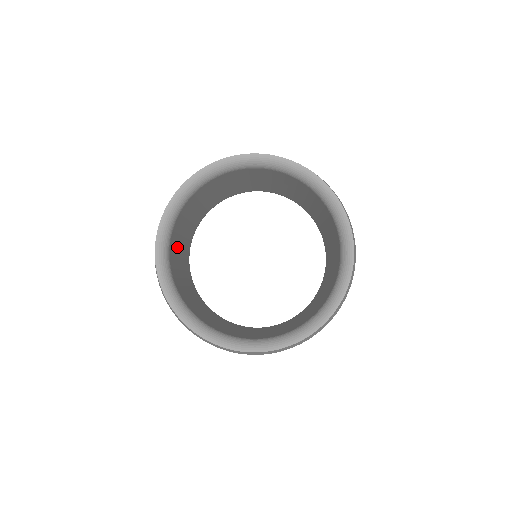
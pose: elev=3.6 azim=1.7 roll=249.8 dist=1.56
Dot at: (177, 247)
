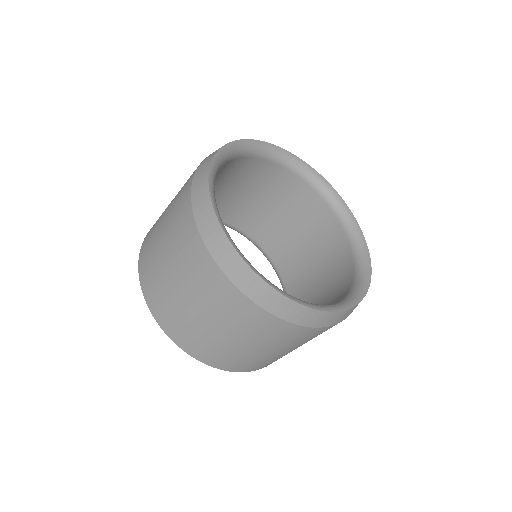
Dot at: occluded
